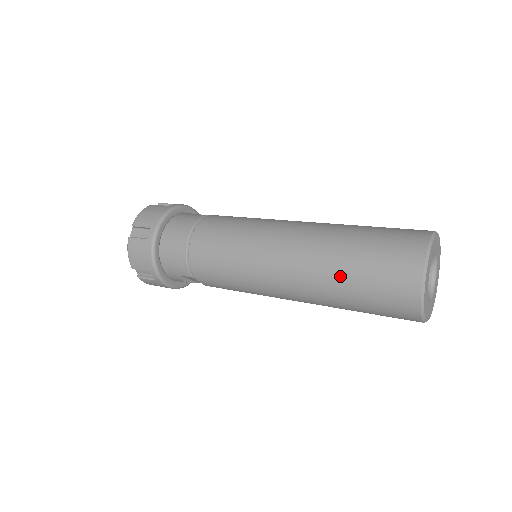
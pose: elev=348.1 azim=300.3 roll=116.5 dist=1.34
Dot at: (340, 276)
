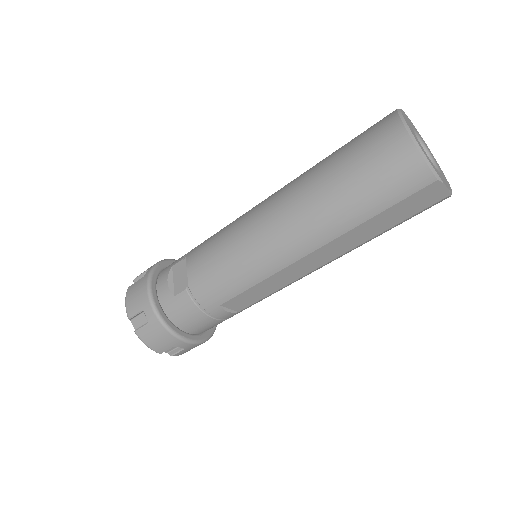
Dot at: occluded
